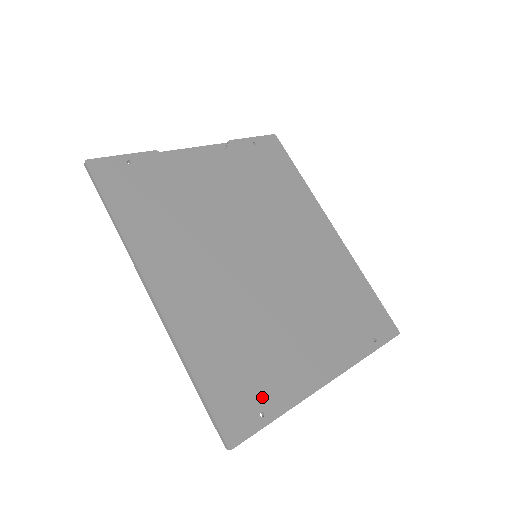
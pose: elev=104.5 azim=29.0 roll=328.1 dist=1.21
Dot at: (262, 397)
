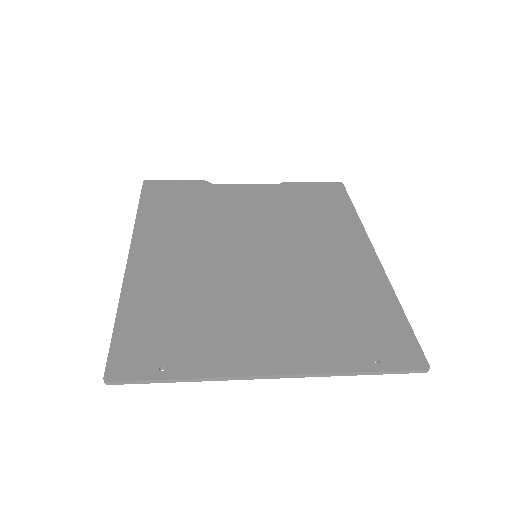
Dot at: (174, 355)
